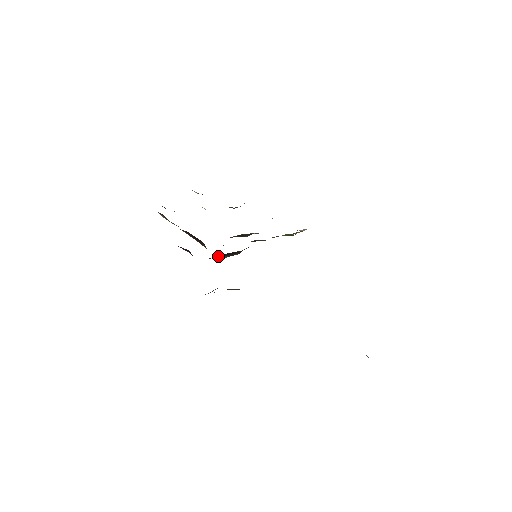
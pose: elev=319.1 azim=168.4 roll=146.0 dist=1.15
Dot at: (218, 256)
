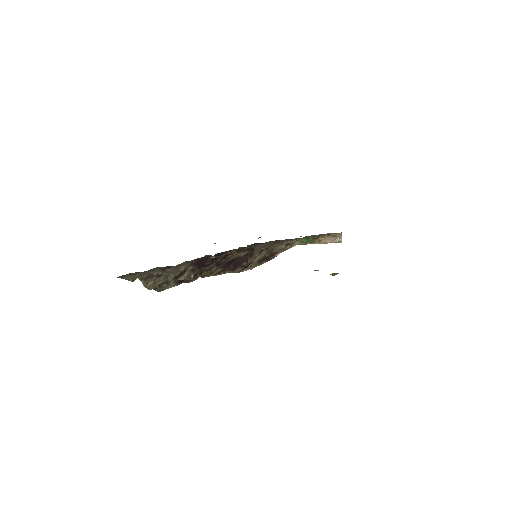
Dot at: (229, 270)
